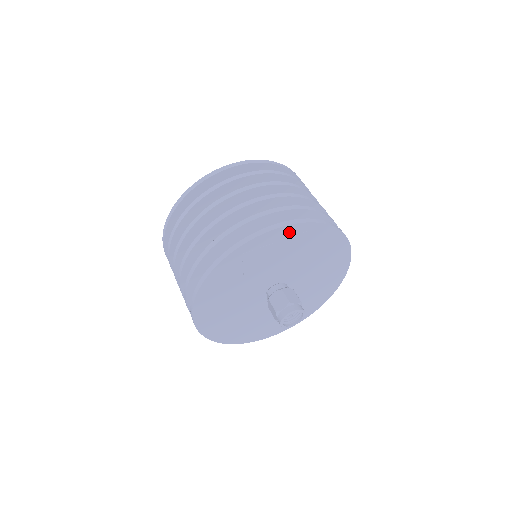
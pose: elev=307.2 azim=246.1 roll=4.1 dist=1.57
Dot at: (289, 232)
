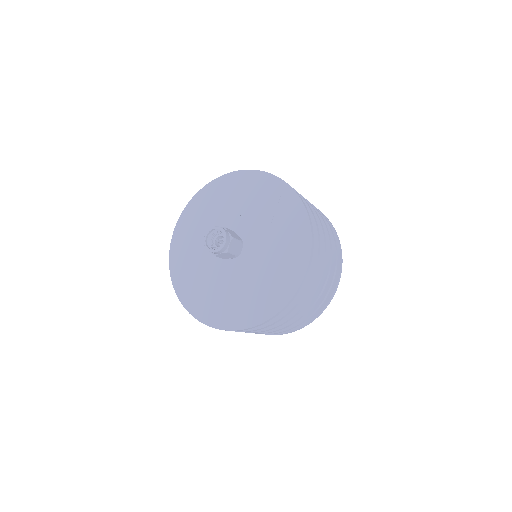
Dot at: (269, 182)
